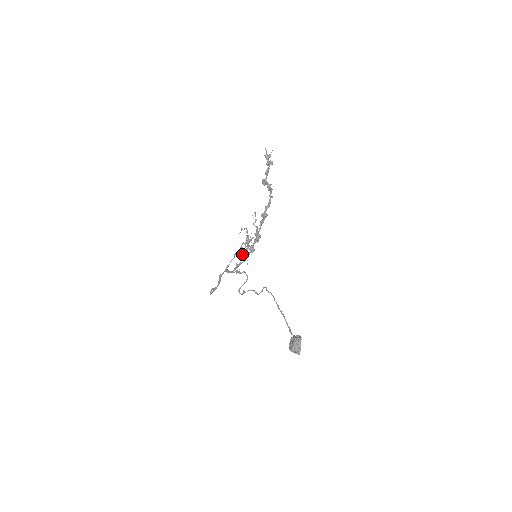
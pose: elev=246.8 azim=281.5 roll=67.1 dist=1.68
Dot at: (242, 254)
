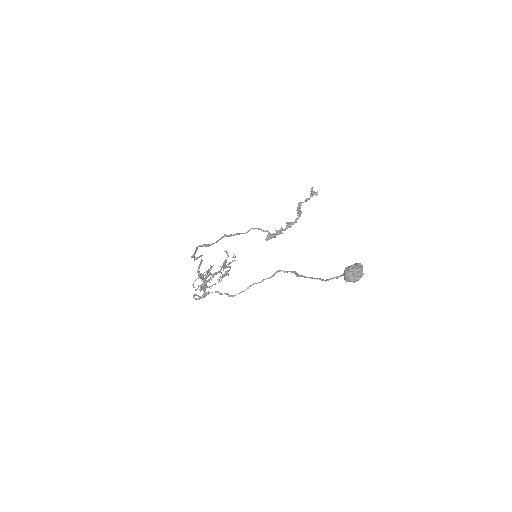
Dot at: (204, 278)
